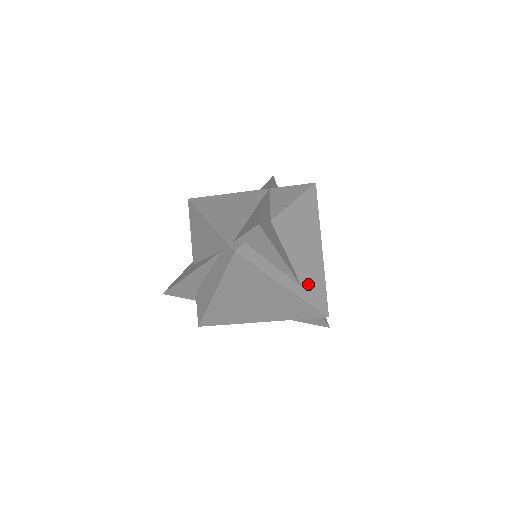
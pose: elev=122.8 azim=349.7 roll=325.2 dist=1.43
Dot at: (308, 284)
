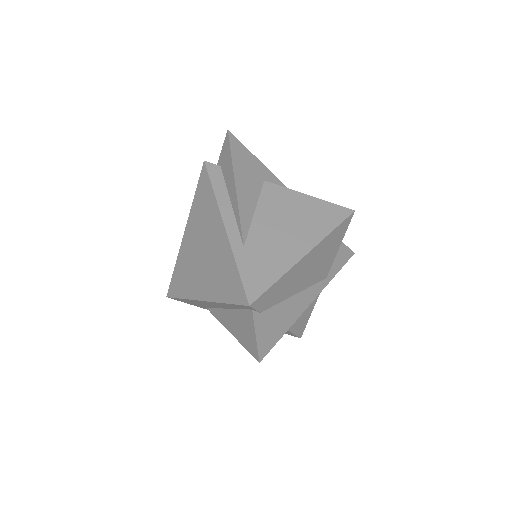
Dot at: (255, 253)
